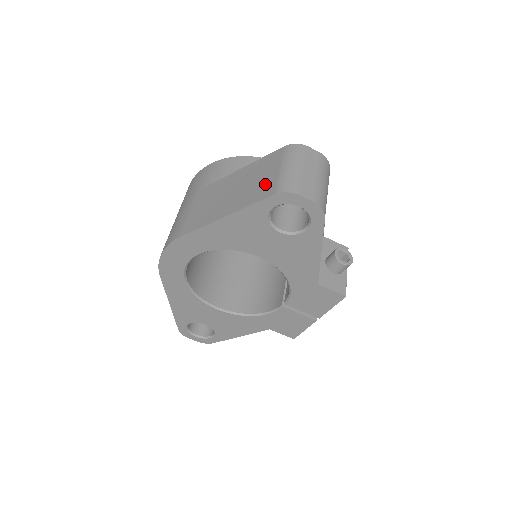
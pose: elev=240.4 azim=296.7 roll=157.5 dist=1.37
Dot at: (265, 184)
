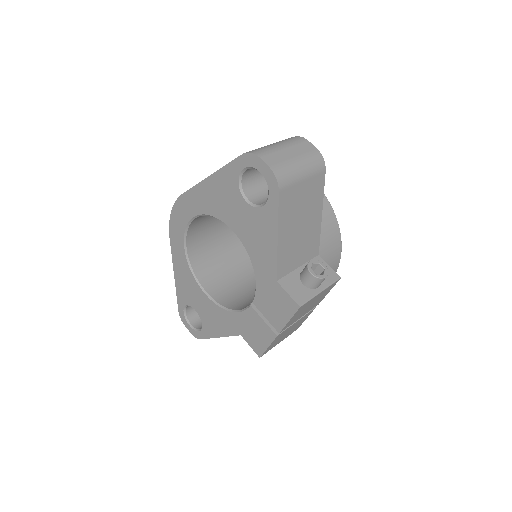
Dot at: occluded
